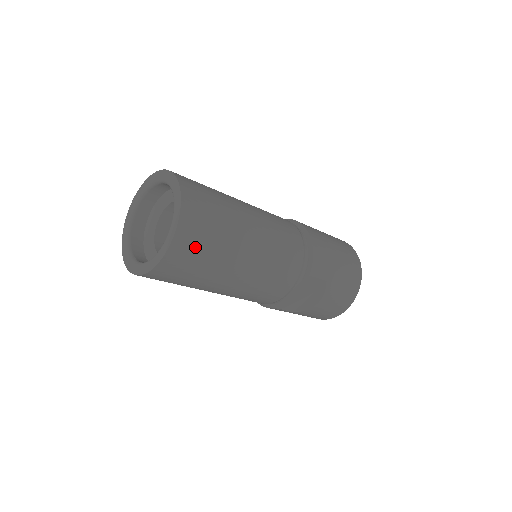
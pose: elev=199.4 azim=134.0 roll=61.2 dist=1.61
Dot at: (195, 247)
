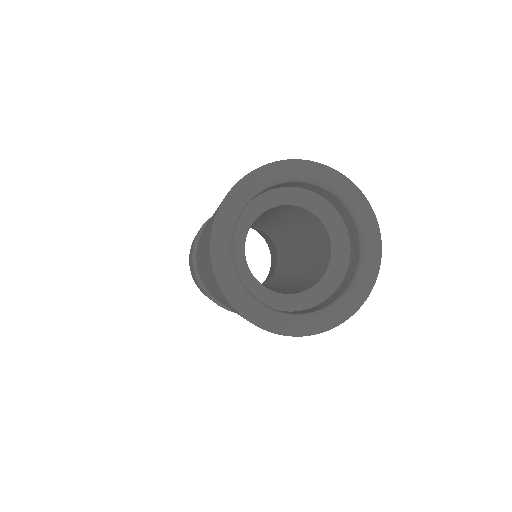
Dot at: occluded
